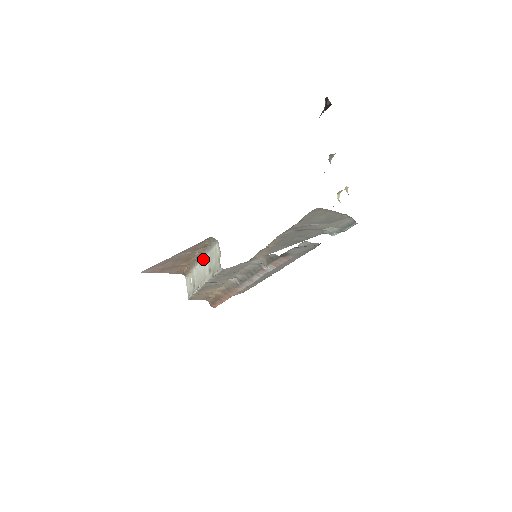
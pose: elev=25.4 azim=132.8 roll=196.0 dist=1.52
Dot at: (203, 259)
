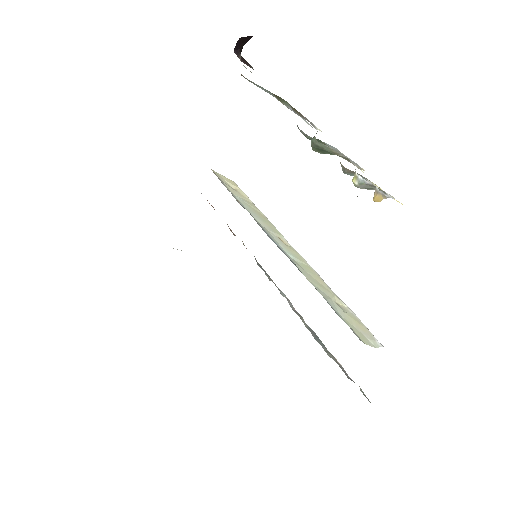
Dot at: occluded
